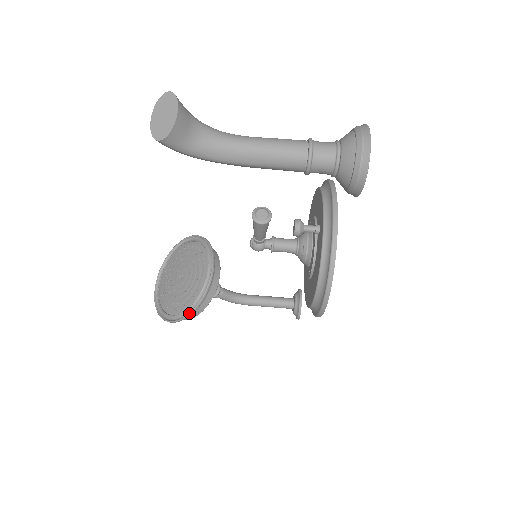
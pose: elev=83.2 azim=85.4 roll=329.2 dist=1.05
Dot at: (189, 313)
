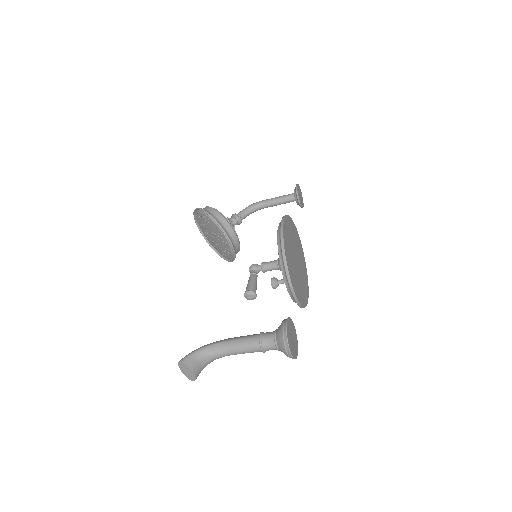
Dot at: occluded
